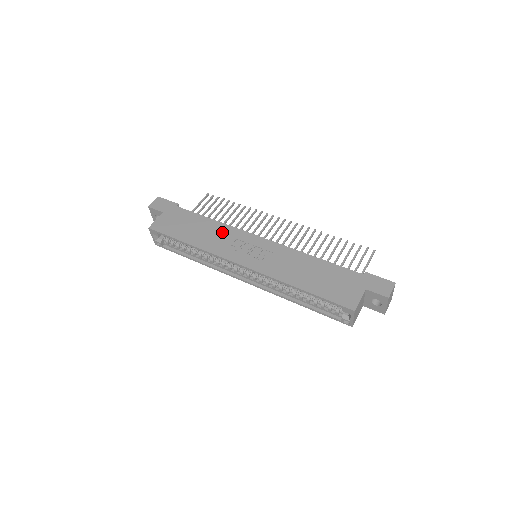
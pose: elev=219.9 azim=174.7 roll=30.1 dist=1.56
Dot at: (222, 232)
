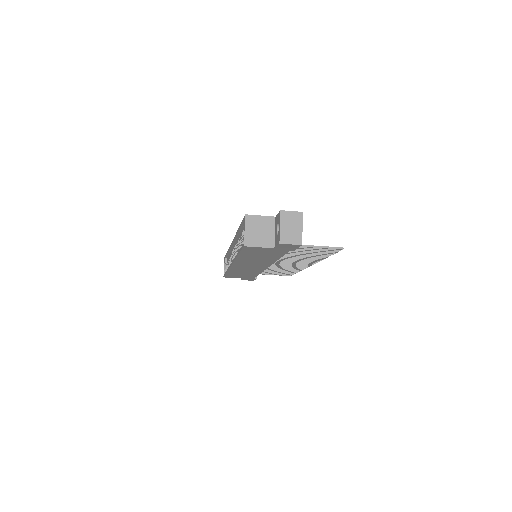
Dot at: occluded
